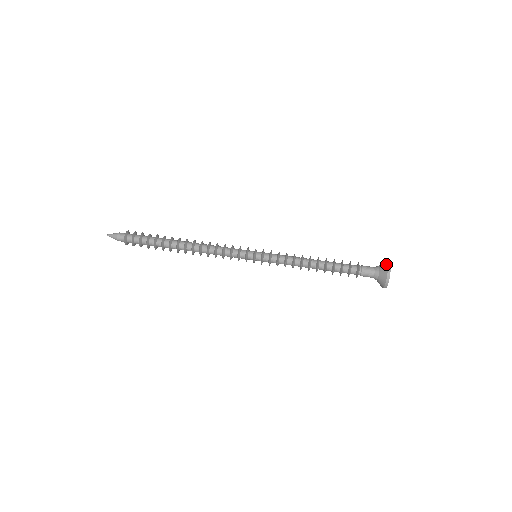
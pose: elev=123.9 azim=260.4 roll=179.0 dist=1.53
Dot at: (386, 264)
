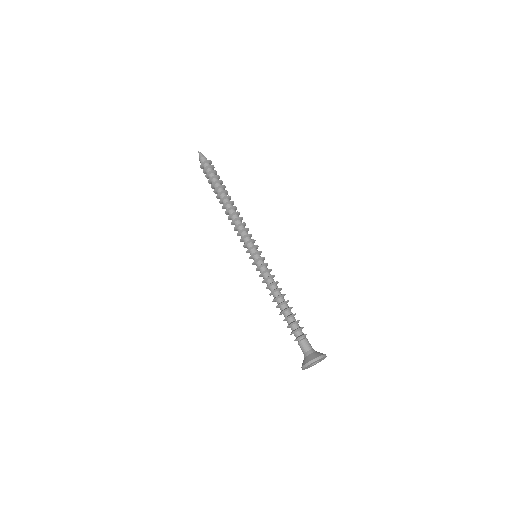
Dot at: occluded
